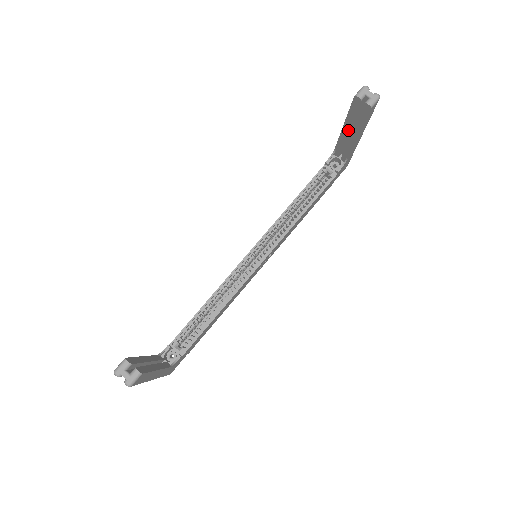
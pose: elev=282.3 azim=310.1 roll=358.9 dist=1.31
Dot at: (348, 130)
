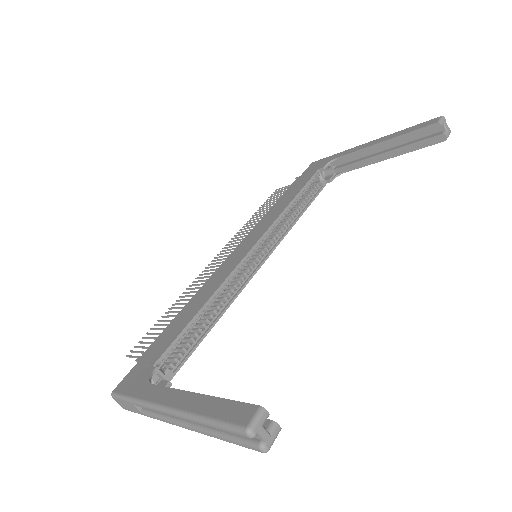
Dot at: (384, 148)
